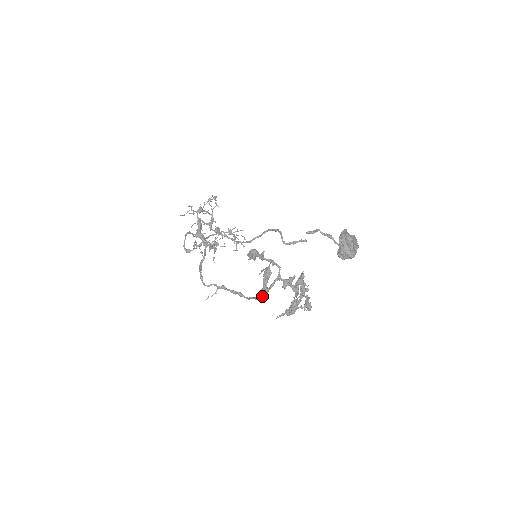
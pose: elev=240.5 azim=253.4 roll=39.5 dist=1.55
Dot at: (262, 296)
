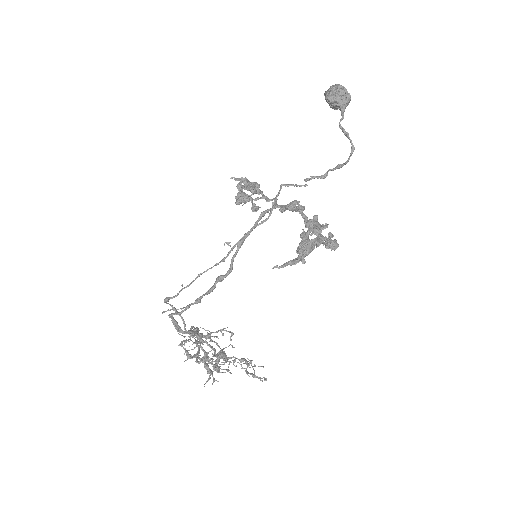
Dot at: (248, 232)
